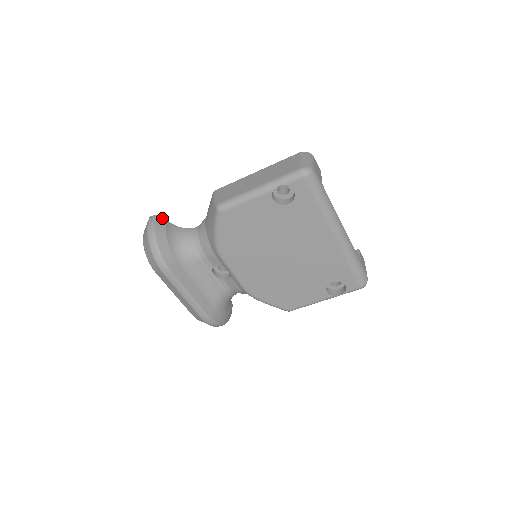
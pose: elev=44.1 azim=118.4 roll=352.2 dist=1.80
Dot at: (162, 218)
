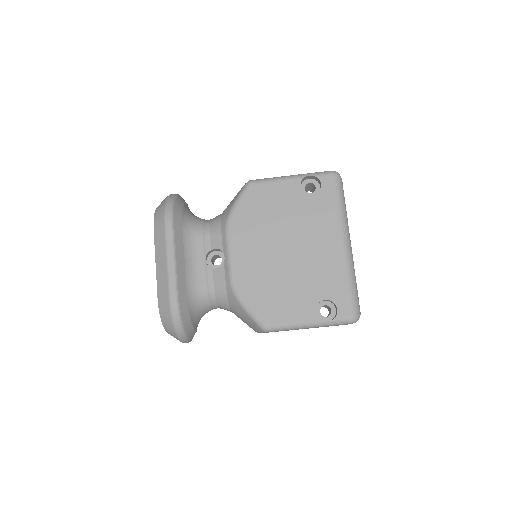
Dot at: occluded
